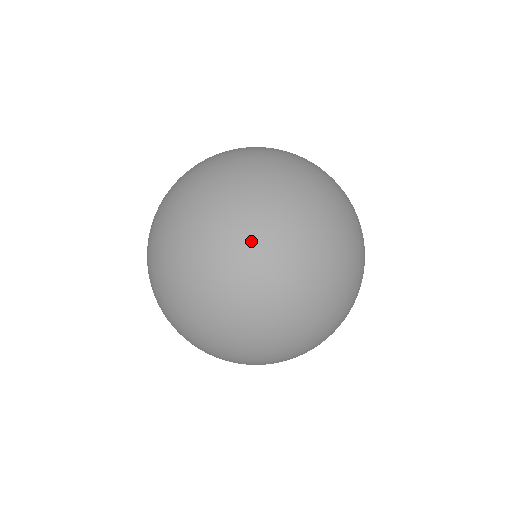
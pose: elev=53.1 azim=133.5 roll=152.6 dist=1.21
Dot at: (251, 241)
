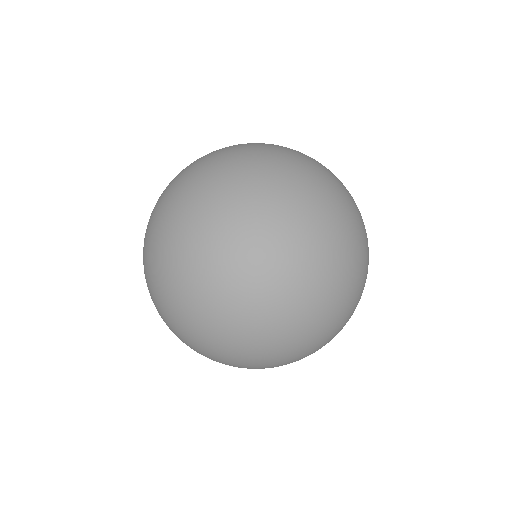
Dot at: (309, 161)
